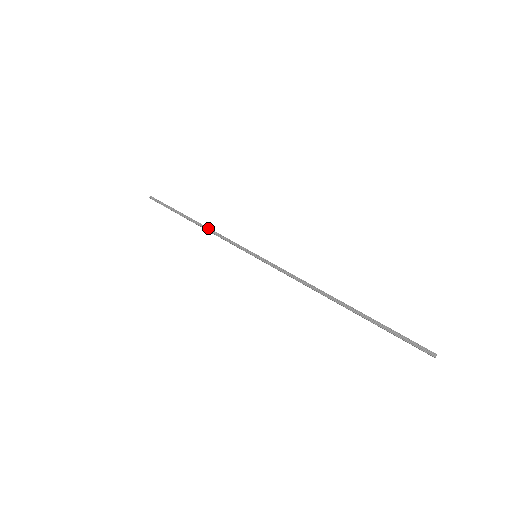
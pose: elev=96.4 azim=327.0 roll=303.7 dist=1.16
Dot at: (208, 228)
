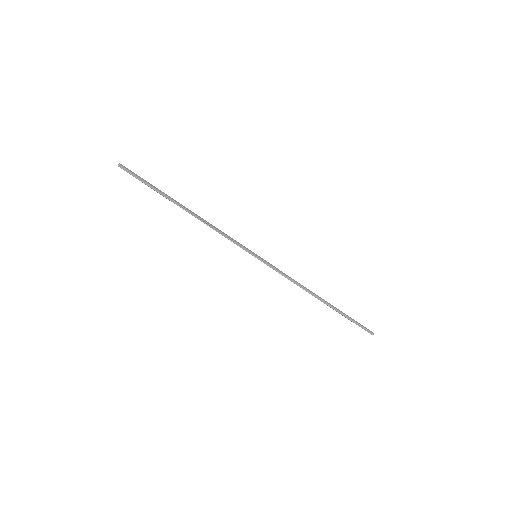
Dot at: (205, 222)
